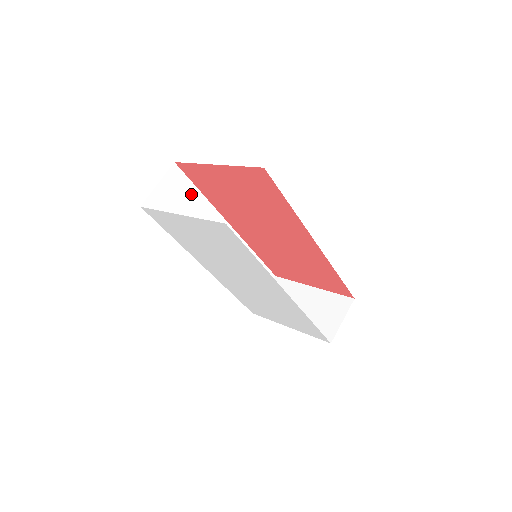
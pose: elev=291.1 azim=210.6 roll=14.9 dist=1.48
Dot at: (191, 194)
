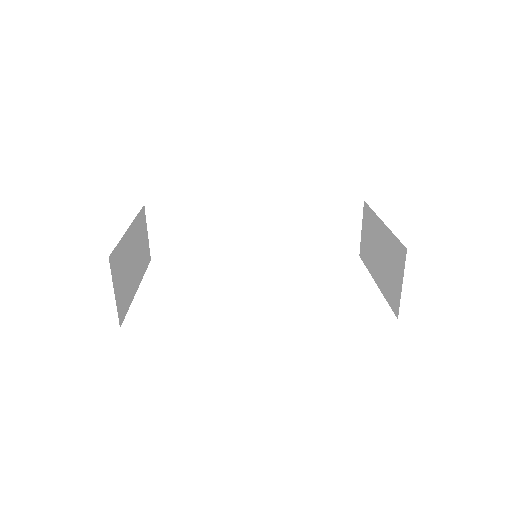
Dot at: (184, 213)
